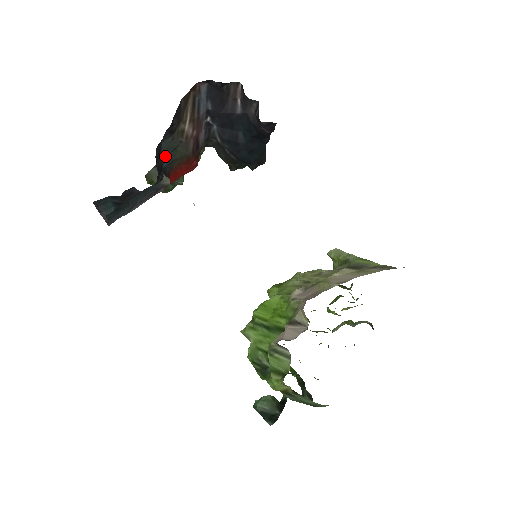
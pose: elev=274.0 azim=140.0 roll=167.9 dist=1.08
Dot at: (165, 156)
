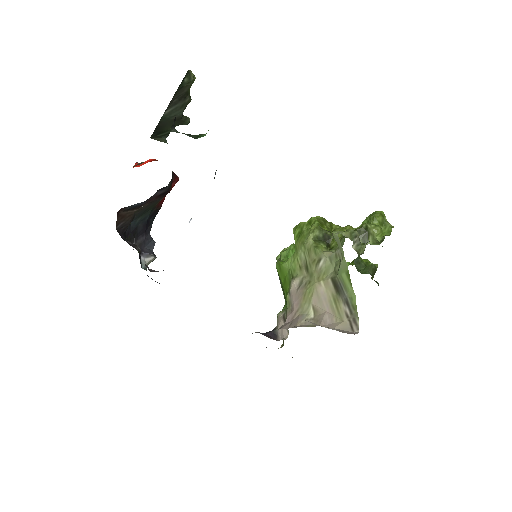
Dot at: (142, 218)
